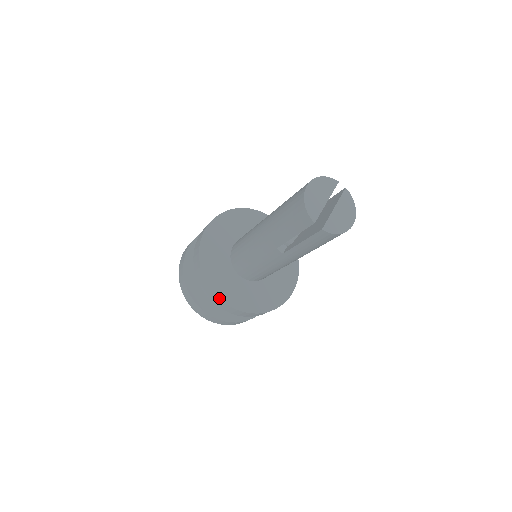
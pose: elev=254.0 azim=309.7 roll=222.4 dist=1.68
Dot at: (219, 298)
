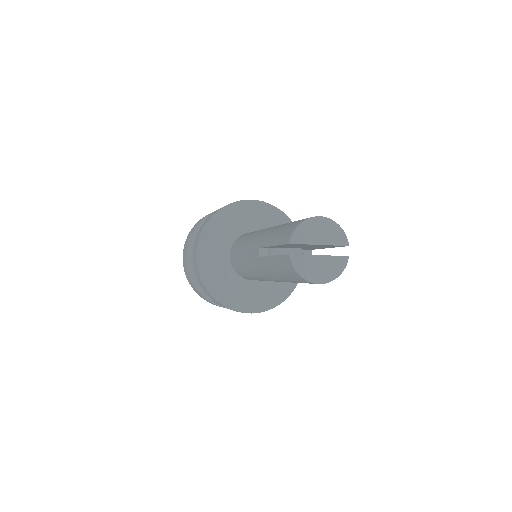
Dot at: (197, 248)
